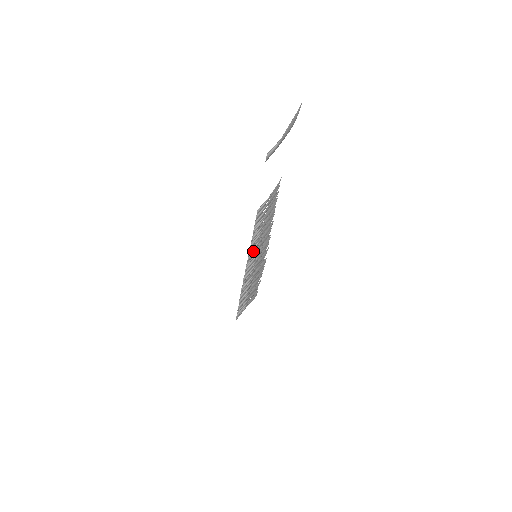
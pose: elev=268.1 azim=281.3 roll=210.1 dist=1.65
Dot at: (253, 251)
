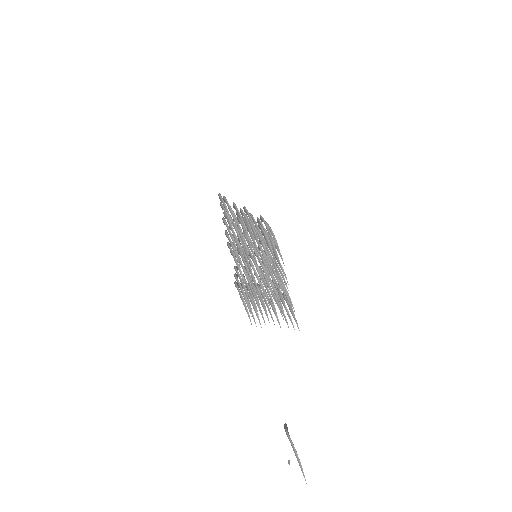
Dot at: occluded
